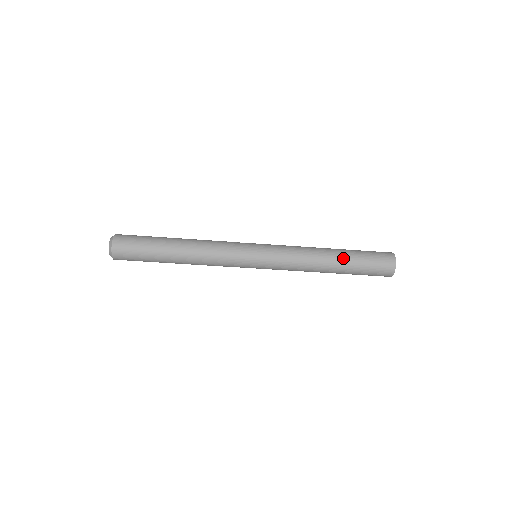
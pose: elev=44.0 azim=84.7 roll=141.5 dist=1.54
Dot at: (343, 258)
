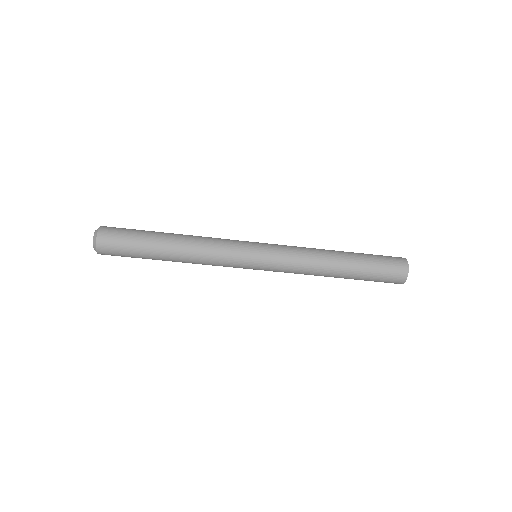
Dot at: (350, 253)
